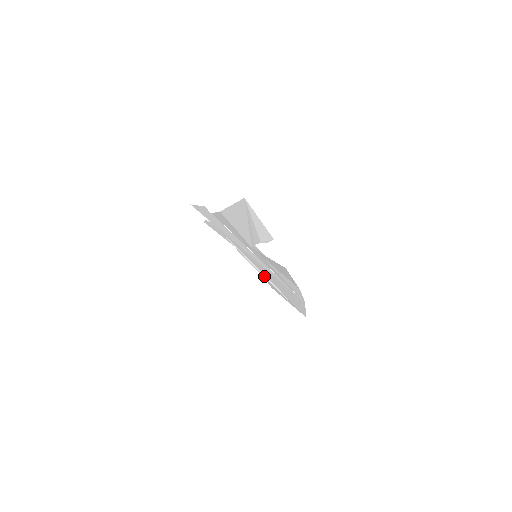
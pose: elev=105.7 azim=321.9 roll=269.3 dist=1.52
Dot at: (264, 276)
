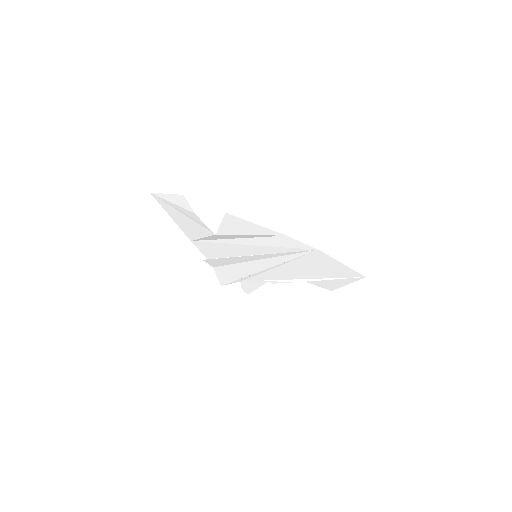
Dot at: (305, 281)
